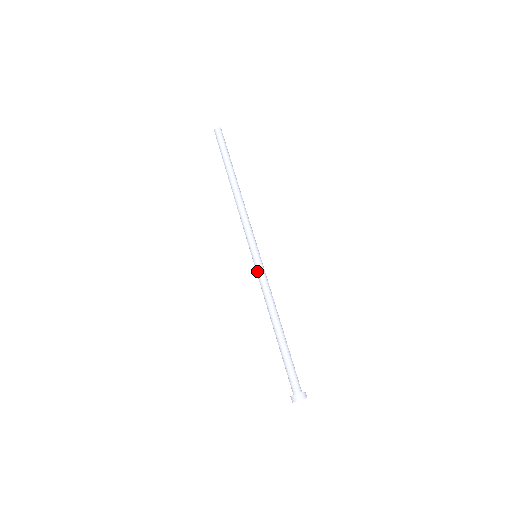
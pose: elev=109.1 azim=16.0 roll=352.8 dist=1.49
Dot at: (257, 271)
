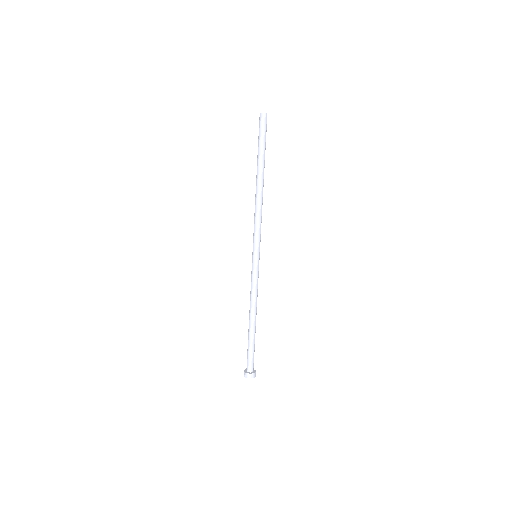
Dot at: (254, 271)
